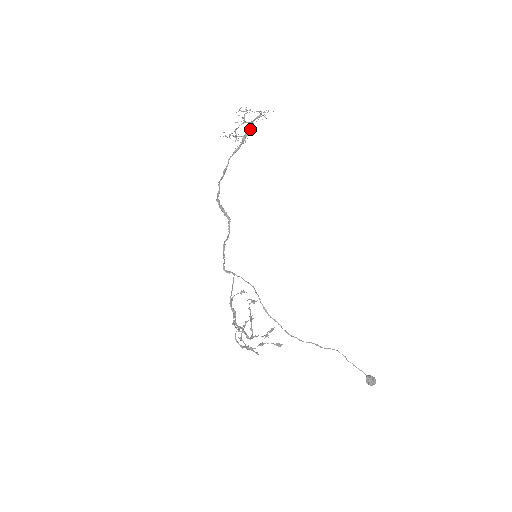
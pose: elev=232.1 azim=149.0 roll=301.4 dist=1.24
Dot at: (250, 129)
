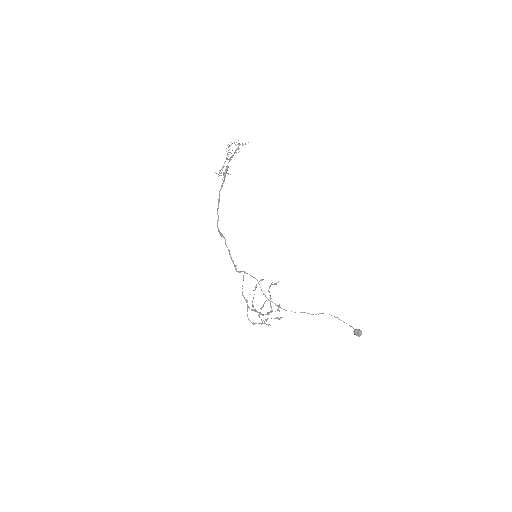
Dot at: (227, 166)
